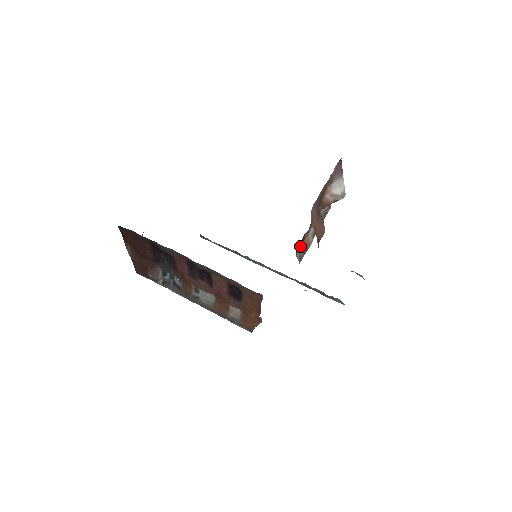
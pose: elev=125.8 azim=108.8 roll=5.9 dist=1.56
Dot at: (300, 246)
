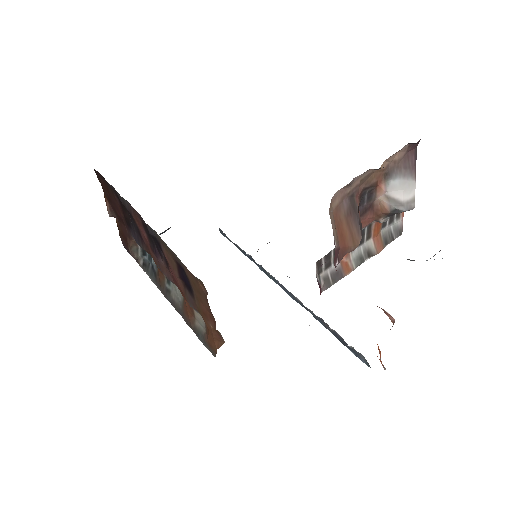
Dot at: (328, 264)
